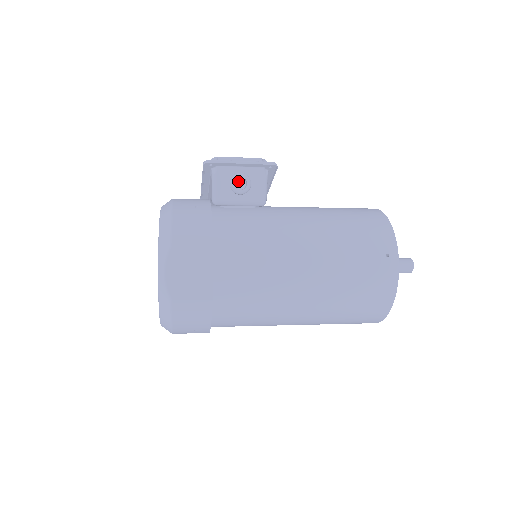
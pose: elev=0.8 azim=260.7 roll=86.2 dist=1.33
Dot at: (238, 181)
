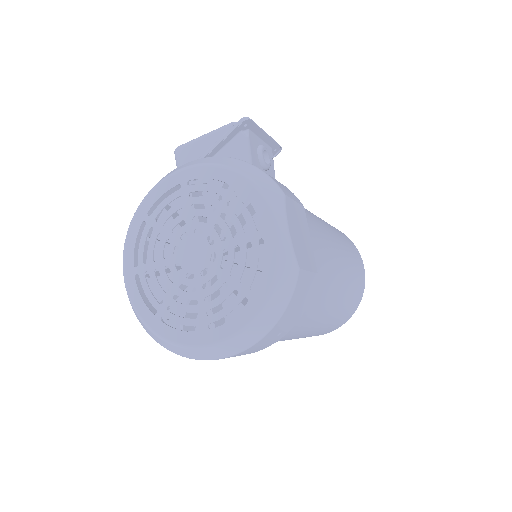
Dot at: occluded
